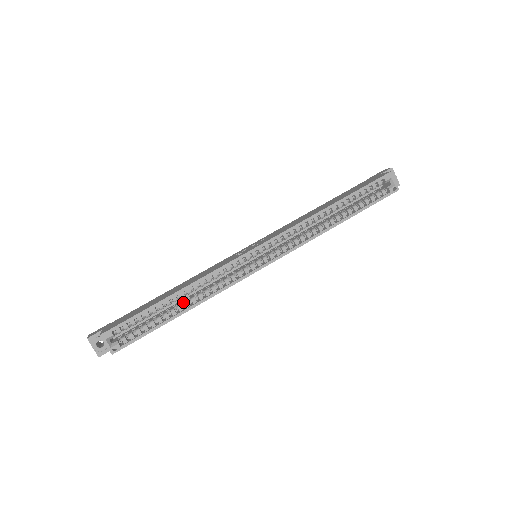
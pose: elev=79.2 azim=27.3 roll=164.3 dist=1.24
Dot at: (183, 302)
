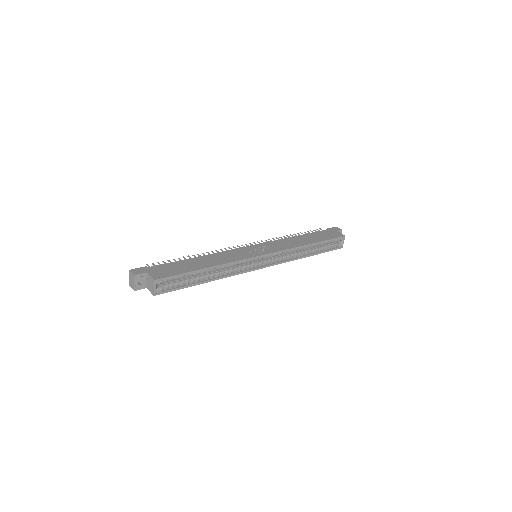
Dot at: (205, 272)
